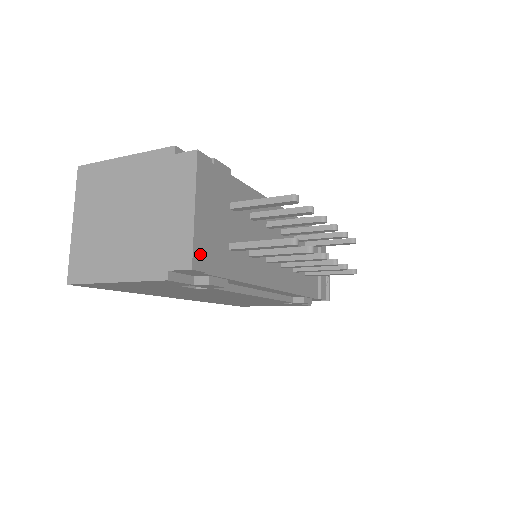
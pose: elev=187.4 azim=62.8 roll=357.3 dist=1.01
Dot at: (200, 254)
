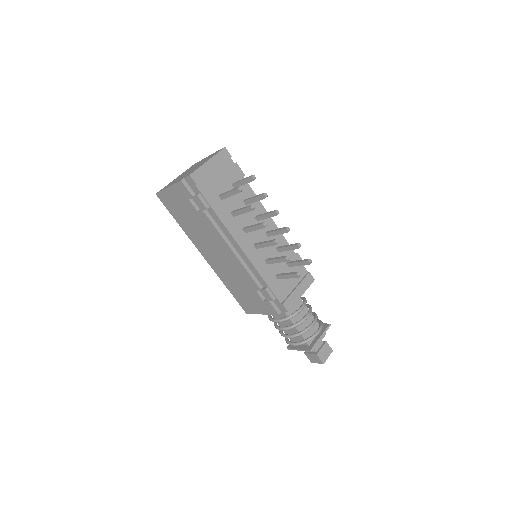
Dot at: (198, 176)
